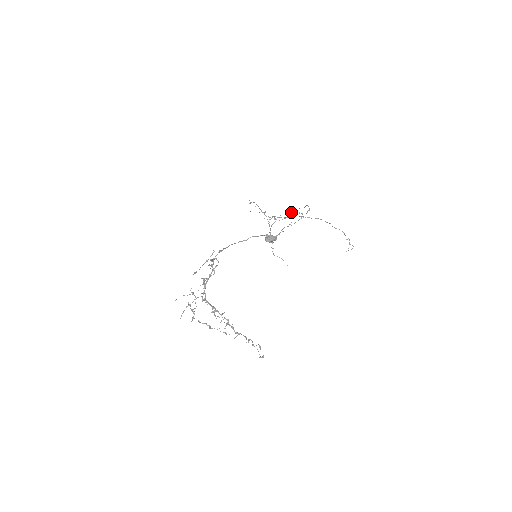
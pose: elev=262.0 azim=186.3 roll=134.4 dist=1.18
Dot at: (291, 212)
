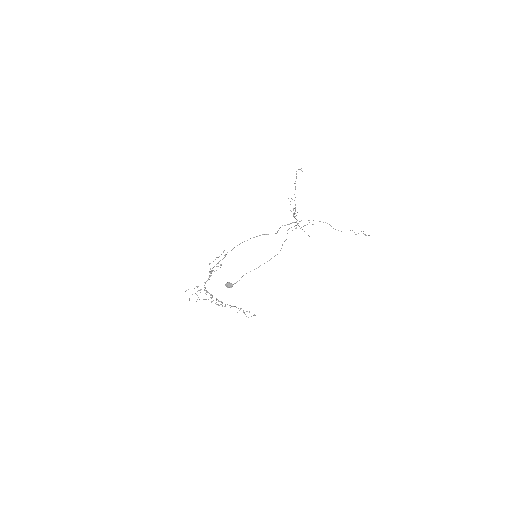
Dot at: occluded
